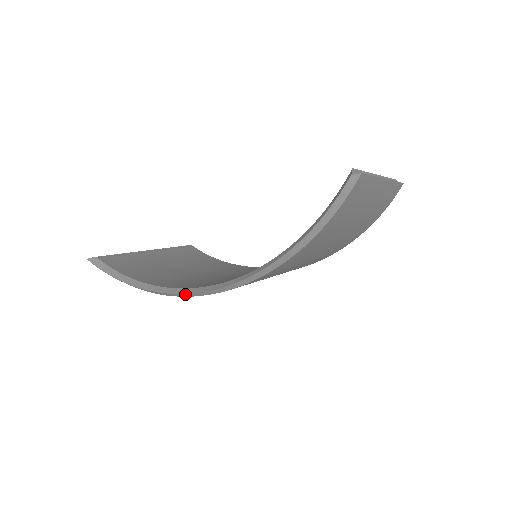
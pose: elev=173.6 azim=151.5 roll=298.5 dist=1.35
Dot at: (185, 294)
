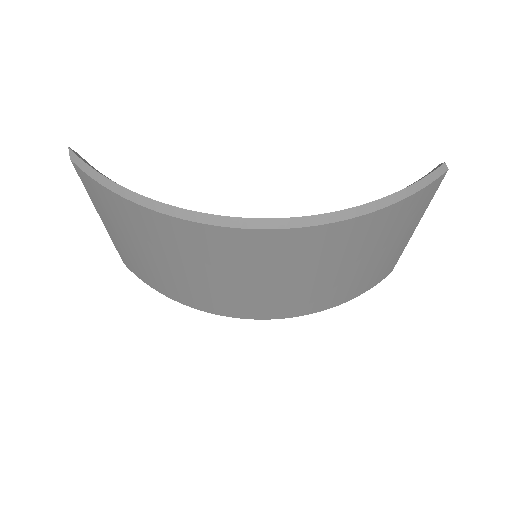
Dot at: (208, 215)
